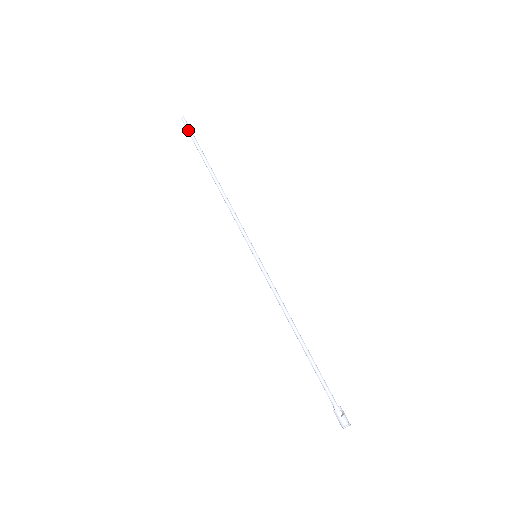
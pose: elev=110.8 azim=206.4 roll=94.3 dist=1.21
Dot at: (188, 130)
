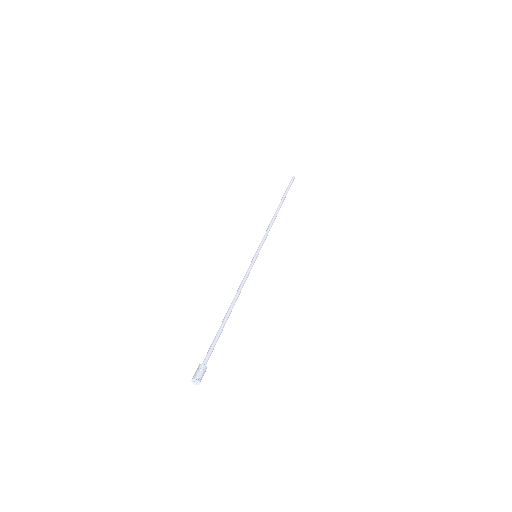
Dot at: (290, 183)
